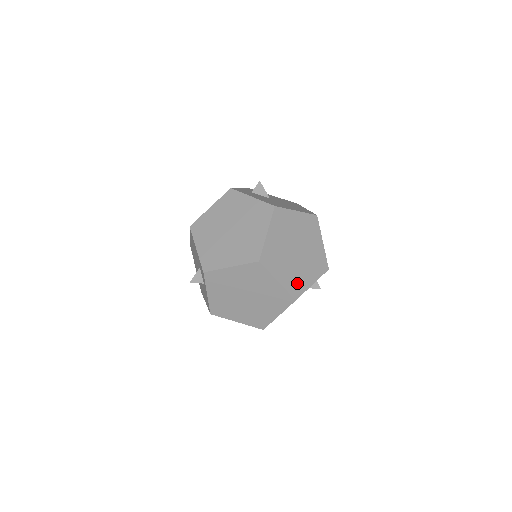
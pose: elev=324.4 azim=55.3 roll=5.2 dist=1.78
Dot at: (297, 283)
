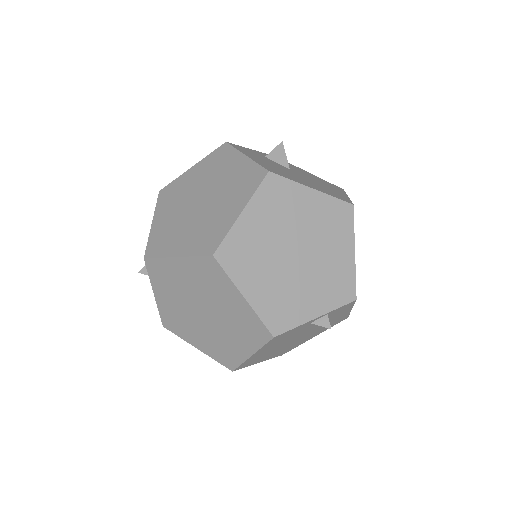
Dot at: (284, 309)
